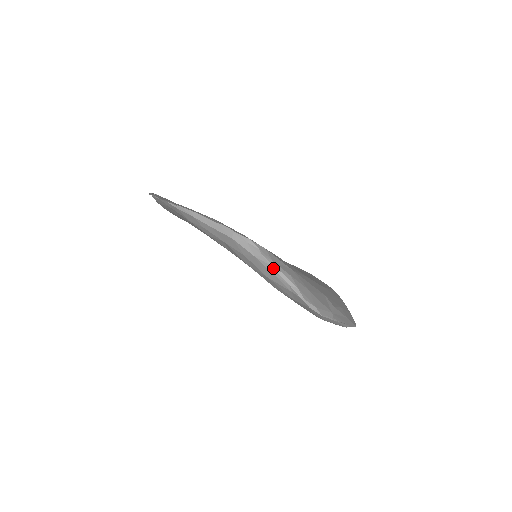
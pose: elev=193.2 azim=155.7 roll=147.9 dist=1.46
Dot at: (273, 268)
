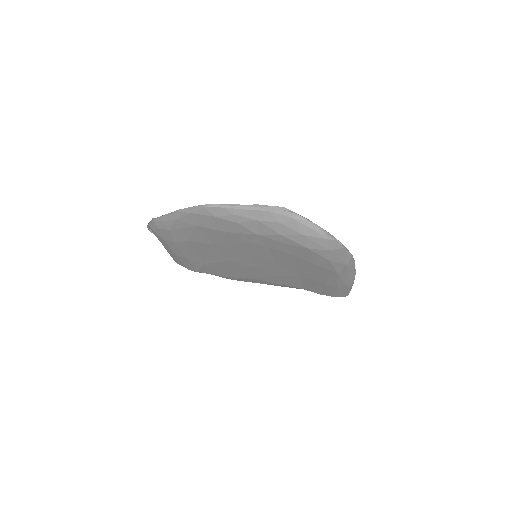
Dot at: (310, 223)
